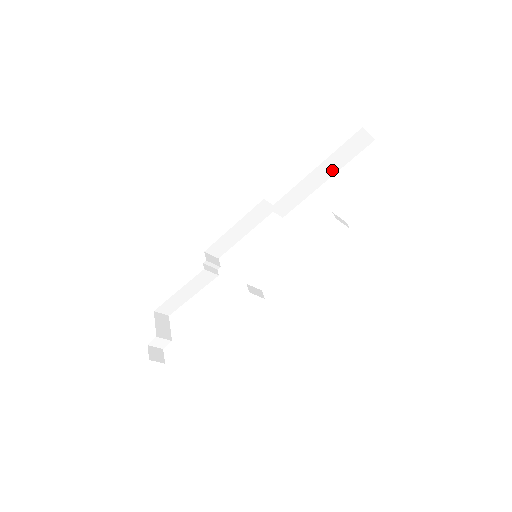
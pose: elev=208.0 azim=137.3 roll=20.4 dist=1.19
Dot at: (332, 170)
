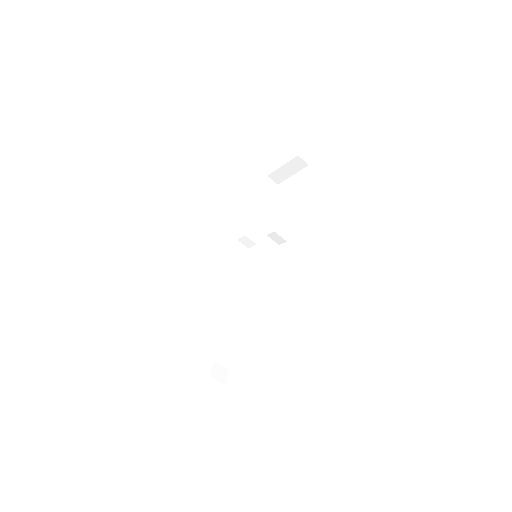
Dot at: (267, 205)
